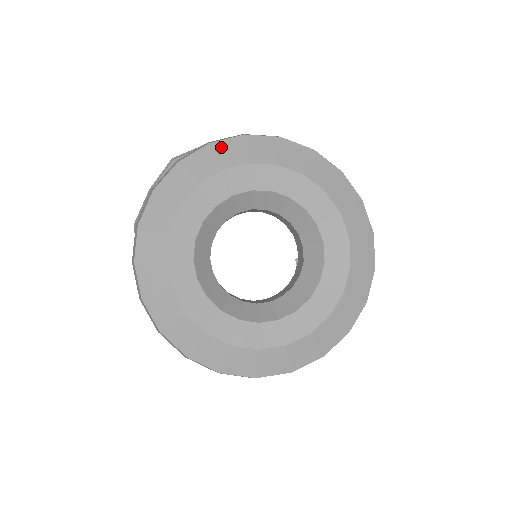
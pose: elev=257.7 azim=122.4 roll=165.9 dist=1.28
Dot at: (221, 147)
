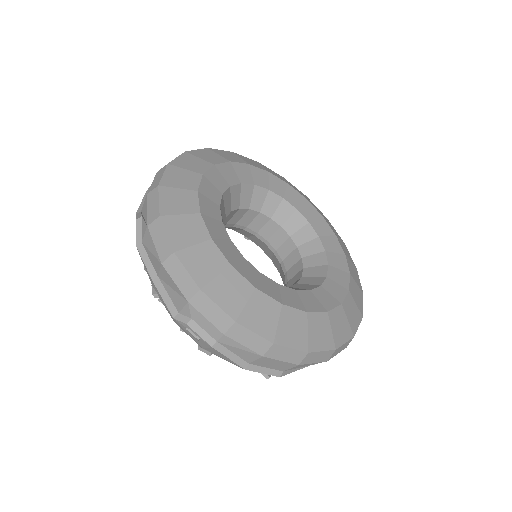
Dot at: (267, 168)
